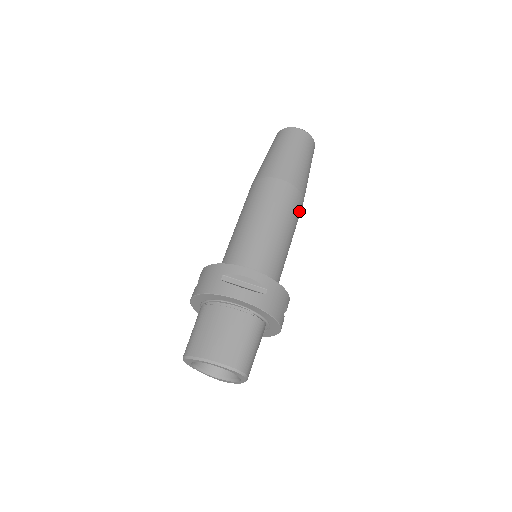
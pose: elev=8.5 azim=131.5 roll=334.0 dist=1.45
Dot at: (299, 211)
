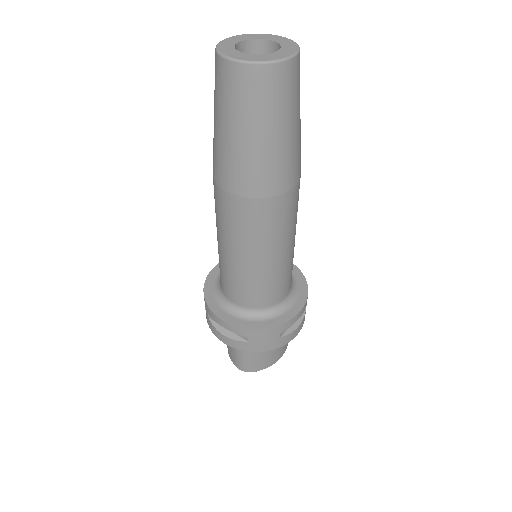
Dot at: occluded
